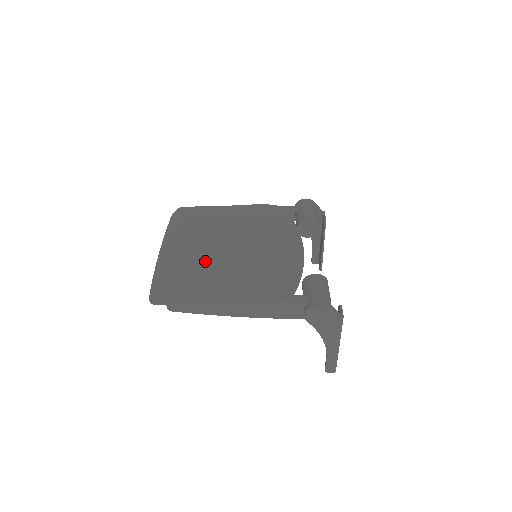
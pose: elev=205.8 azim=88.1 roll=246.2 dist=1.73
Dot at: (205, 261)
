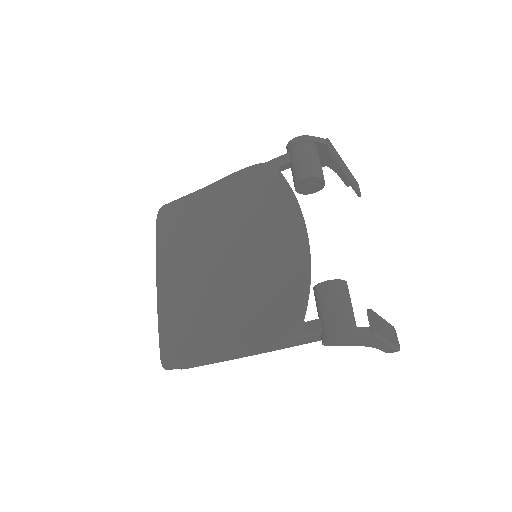
Dot at: (200, 290)
